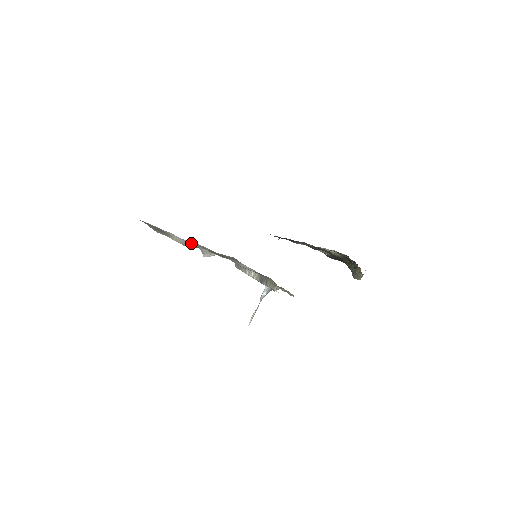
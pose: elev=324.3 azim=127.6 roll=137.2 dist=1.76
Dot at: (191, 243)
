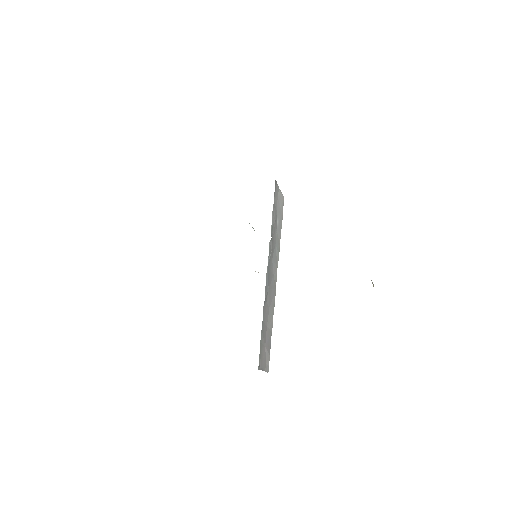
Dot at: occluded
